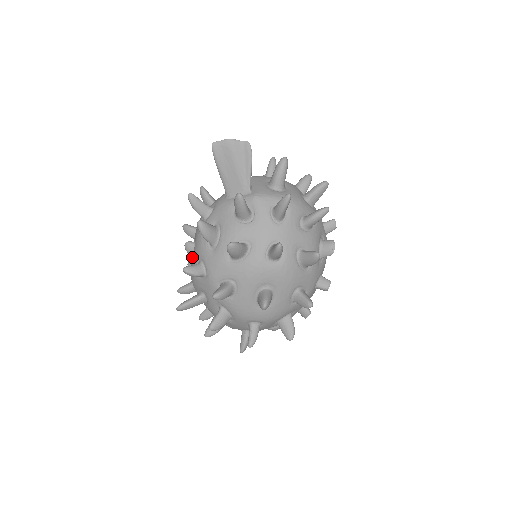
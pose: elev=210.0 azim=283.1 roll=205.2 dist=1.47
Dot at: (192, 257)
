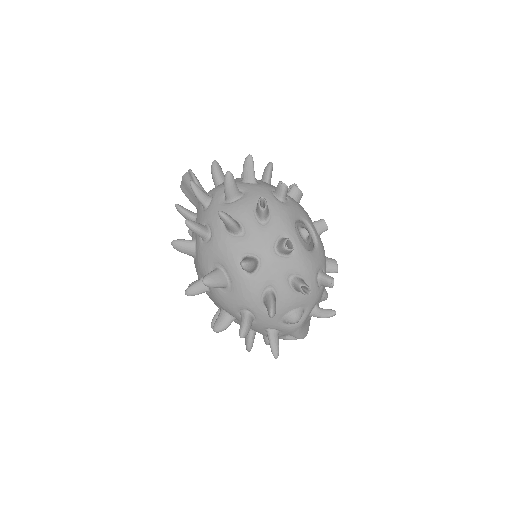
Dot at: occluded
